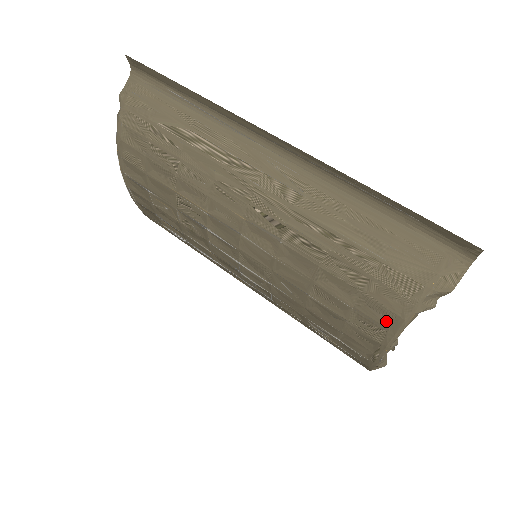
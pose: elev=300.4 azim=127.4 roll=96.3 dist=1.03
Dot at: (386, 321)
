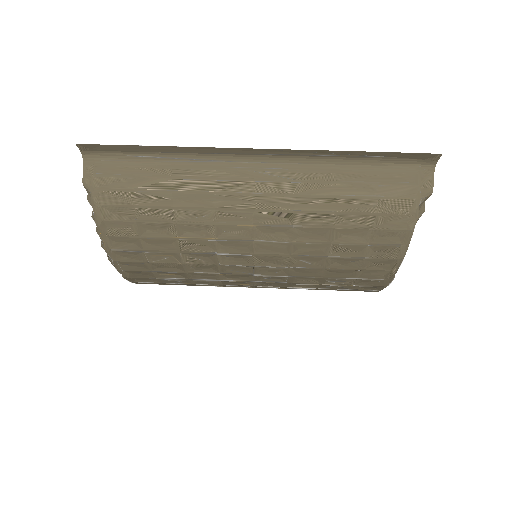
Dot at: (397, 239)
